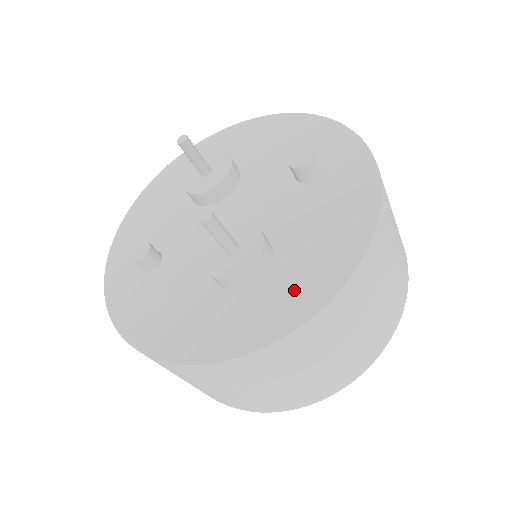
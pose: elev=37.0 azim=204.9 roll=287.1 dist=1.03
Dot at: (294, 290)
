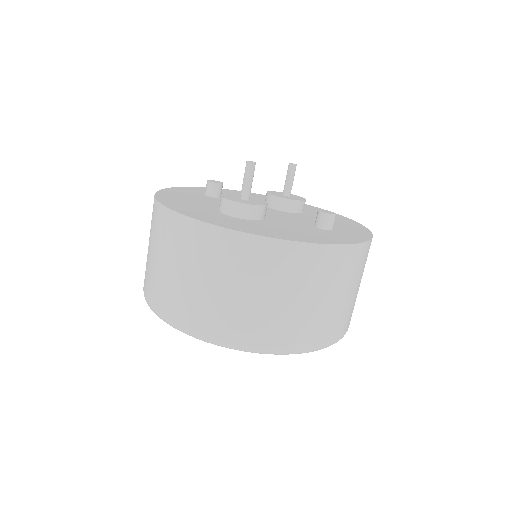
Dot at: (240, 224)
